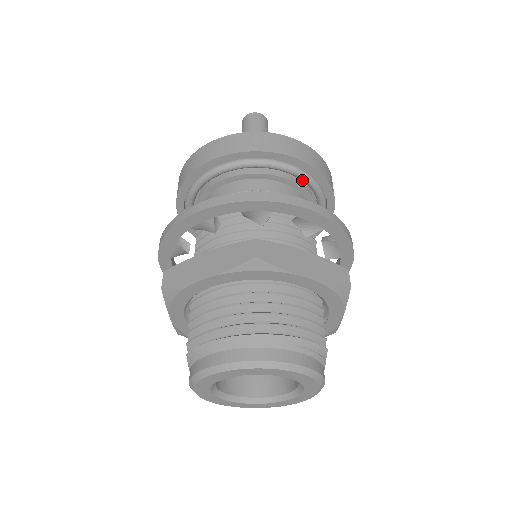
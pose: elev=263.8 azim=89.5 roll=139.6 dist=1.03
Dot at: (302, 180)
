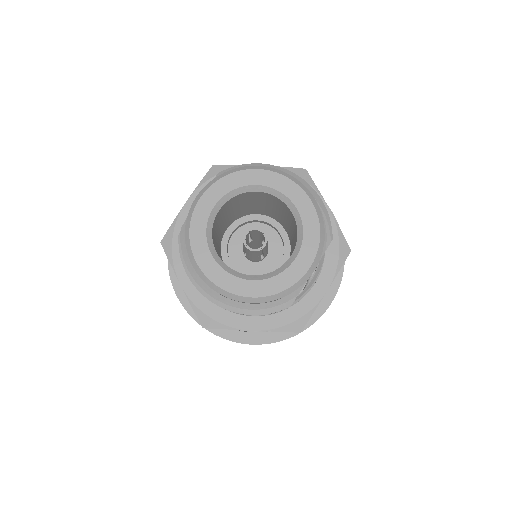
Dot at: occluded
